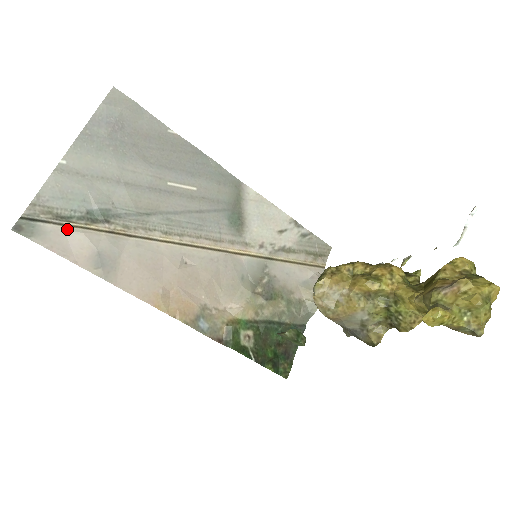
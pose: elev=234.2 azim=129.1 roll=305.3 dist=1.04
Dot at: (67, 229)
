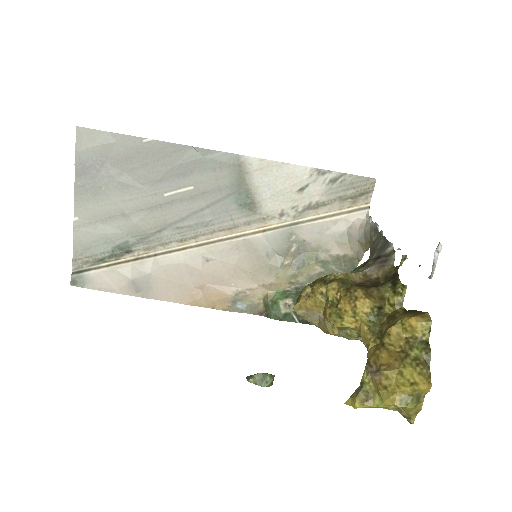
Dot at: (104, 270)
